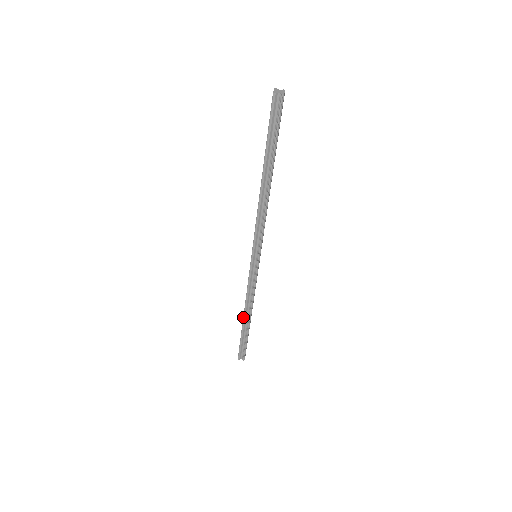
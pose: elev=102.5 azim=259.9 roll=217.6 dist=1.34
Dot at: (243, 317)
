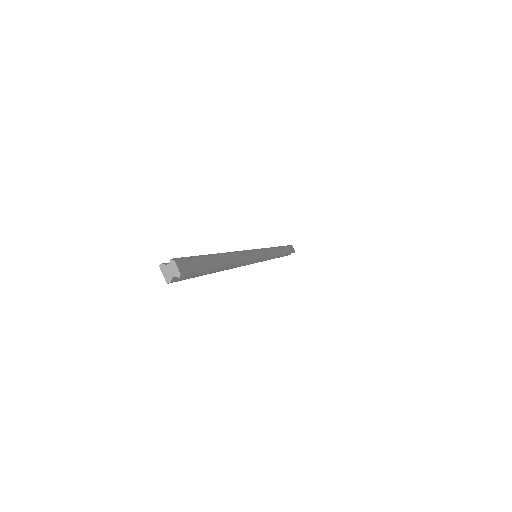
Dot at: occluded
